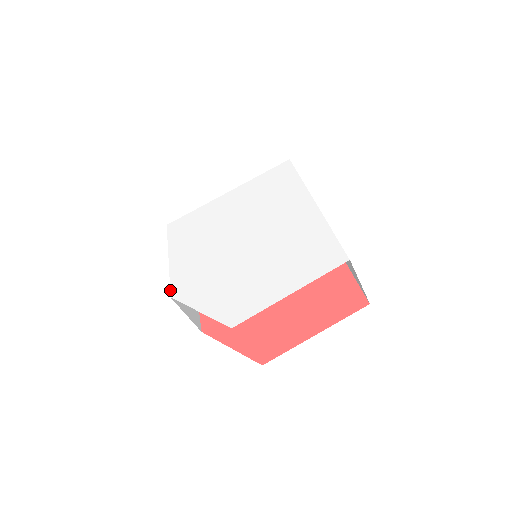
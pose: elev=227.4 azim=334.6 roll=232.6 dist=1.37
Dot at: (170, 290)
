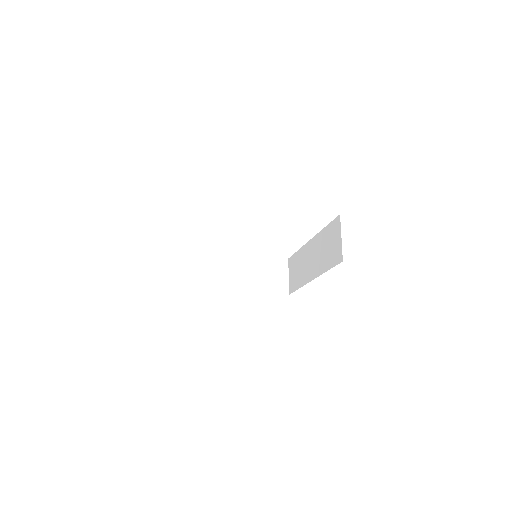
Dot at: occluded
